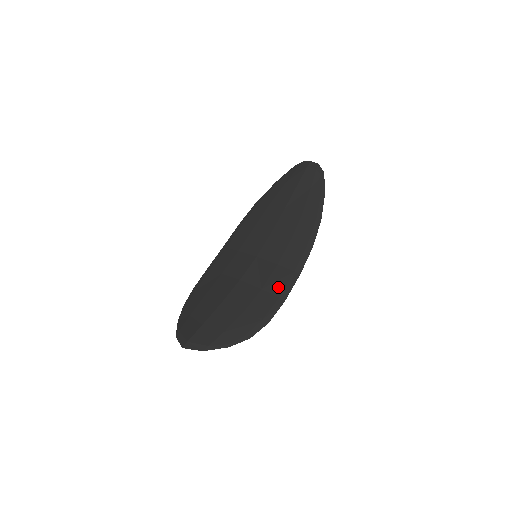
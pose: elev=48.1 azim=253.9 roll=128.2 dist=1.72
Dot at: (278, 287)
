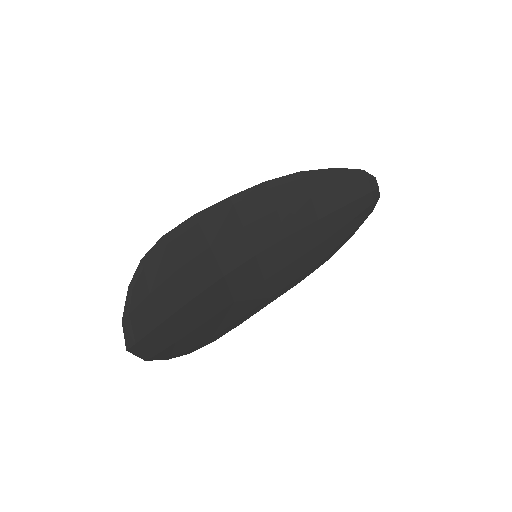
Dot at: (248, 307)
